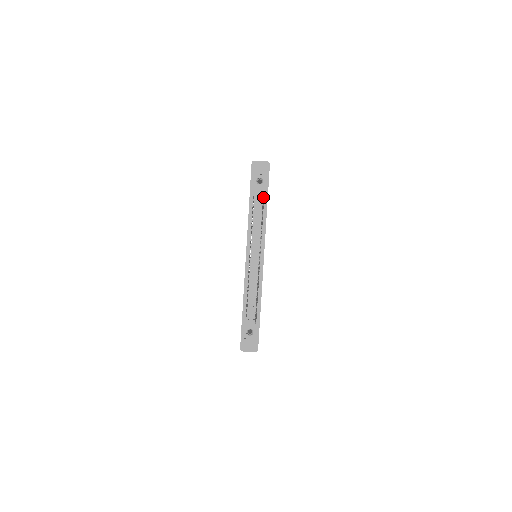
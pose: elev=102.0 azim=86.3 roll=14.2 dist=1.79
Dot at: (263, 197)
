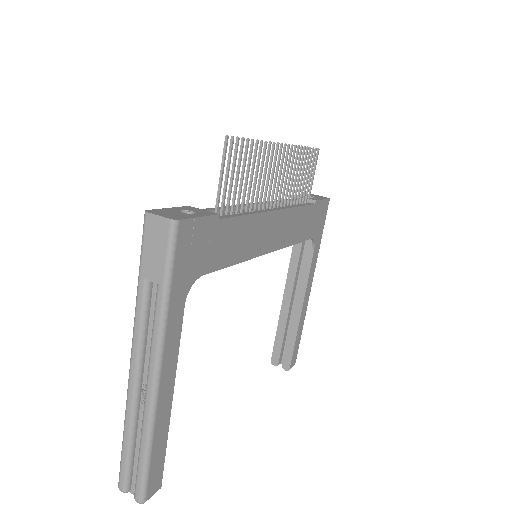
Dot at: (311, 181)
